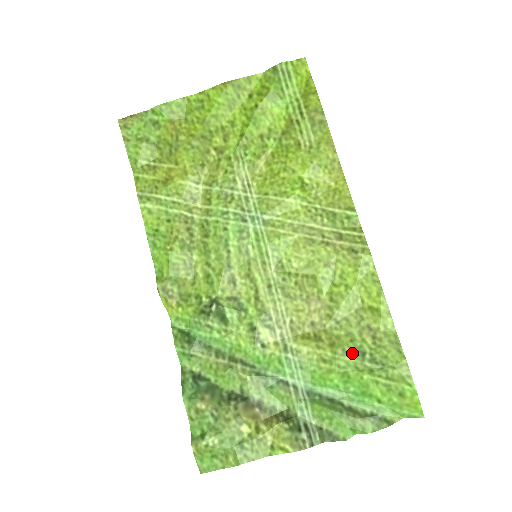
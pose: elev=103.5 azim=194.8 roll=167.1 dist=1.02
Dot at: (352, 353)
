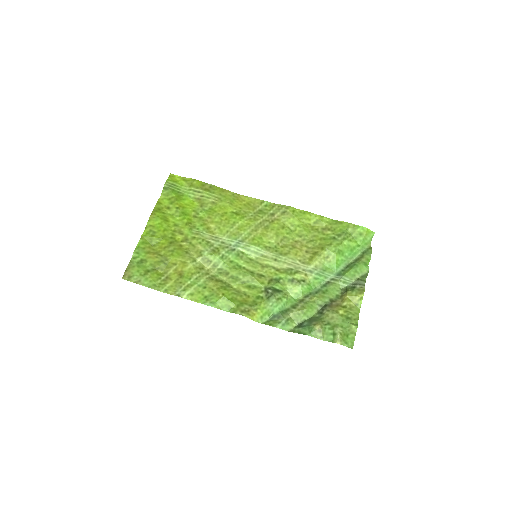
Dot at: (331, 242)
